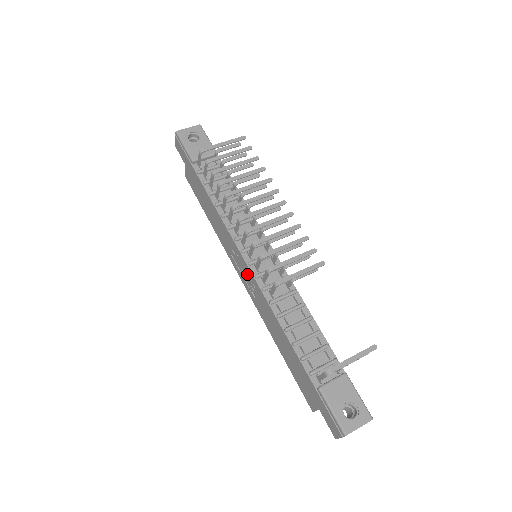
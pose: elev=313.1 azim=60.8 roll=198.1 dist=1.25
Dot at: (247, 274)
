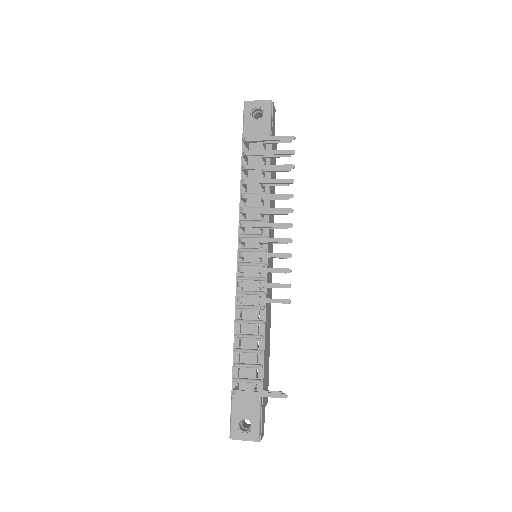
Dot at: occluded
